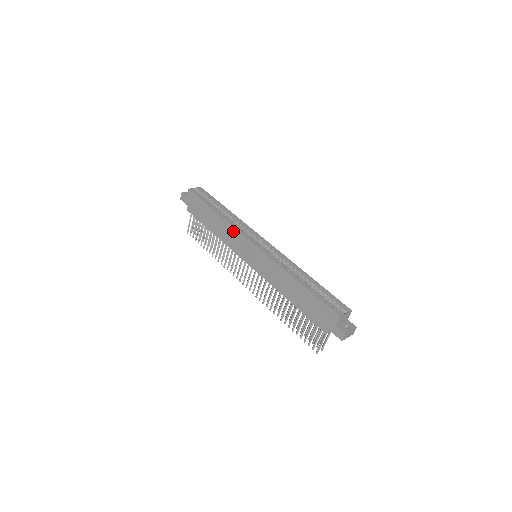
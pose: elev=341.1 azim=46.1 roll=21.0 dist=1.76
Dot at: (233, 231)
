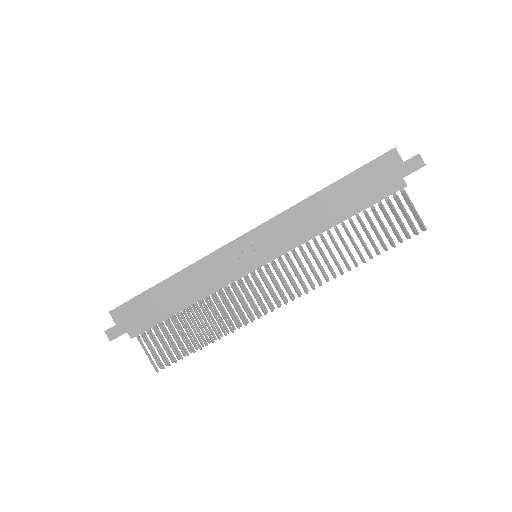
Dot at: (206, 263)
